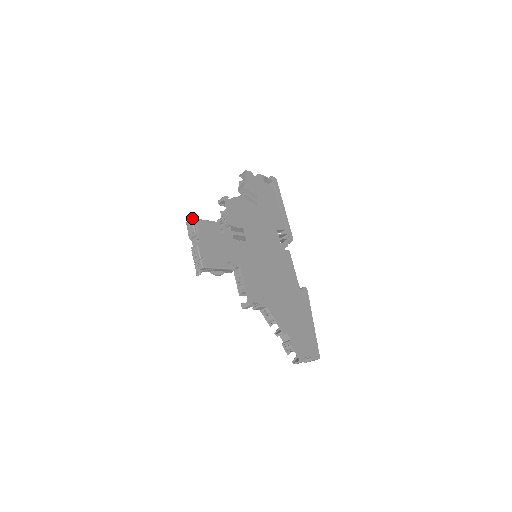
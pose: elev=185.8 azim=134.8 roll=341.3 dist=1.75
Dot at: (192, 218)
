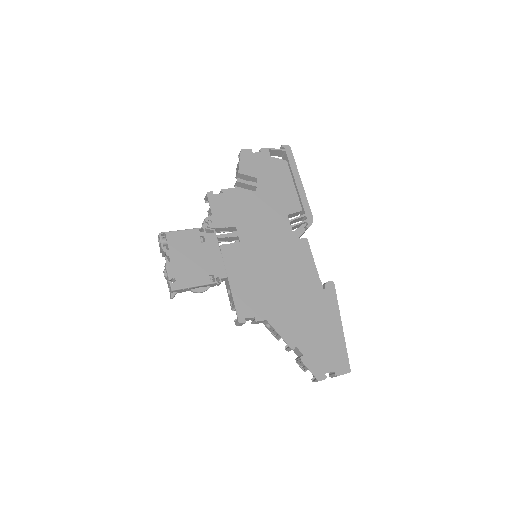
Dot at: (159, 233)
